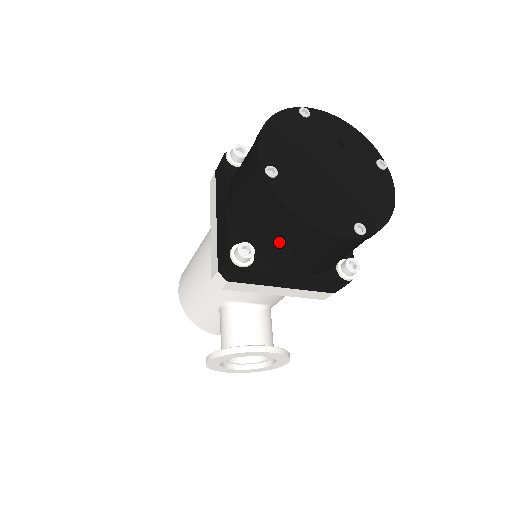
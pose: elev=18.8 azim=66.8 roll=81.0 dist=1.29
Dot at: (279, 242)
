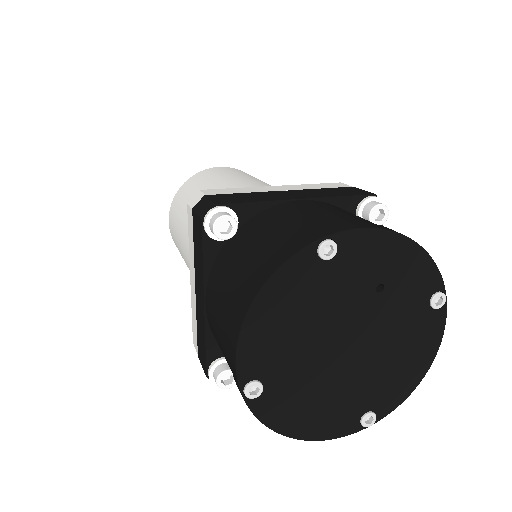
Dot at: occluded
